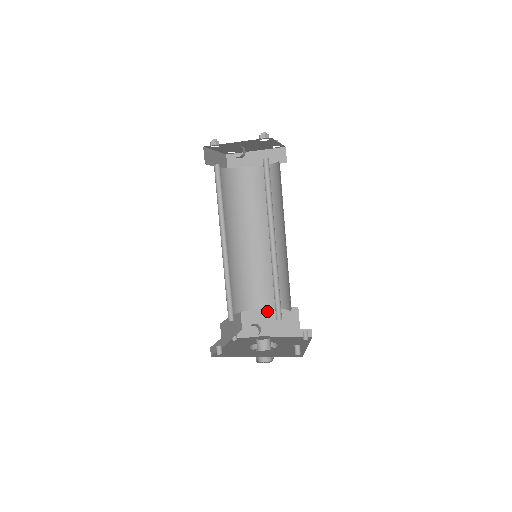
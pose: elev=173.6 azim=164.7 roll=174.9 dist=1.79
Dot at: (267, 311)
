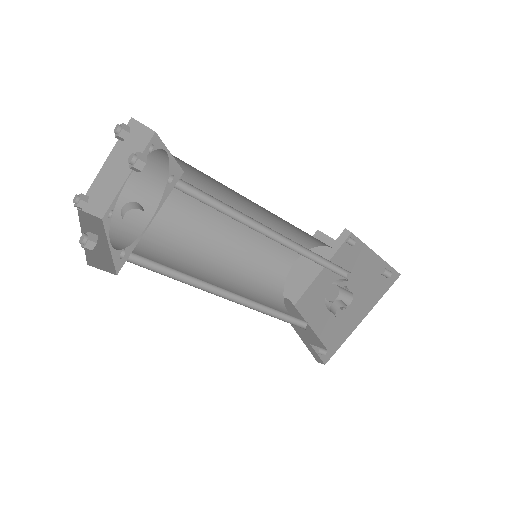
Dot at: (295, 265)
